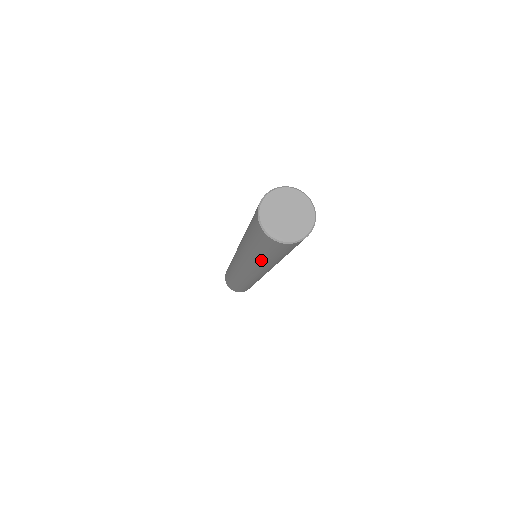
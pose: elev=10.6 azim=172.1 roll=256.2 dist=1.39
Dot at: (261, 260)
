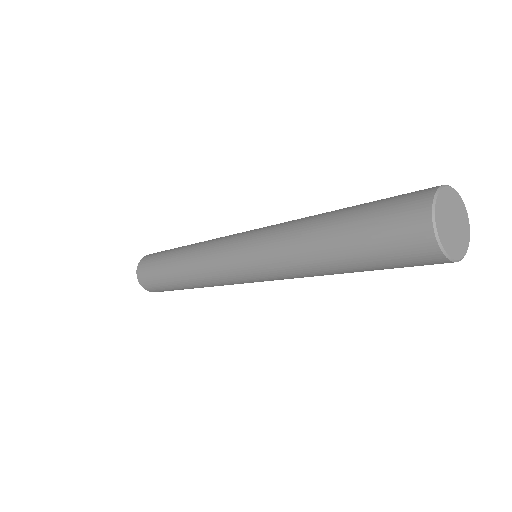
Dot at: (328, 264)
